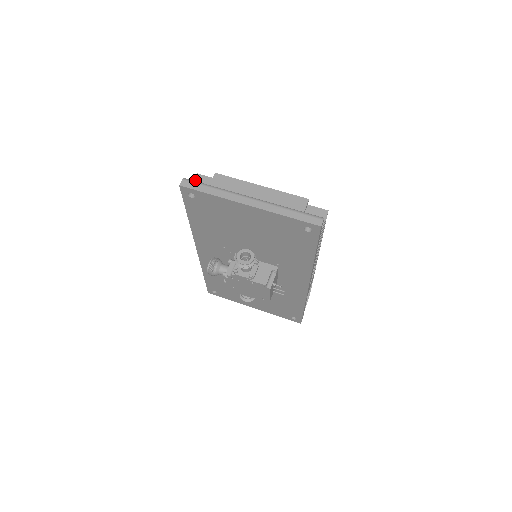
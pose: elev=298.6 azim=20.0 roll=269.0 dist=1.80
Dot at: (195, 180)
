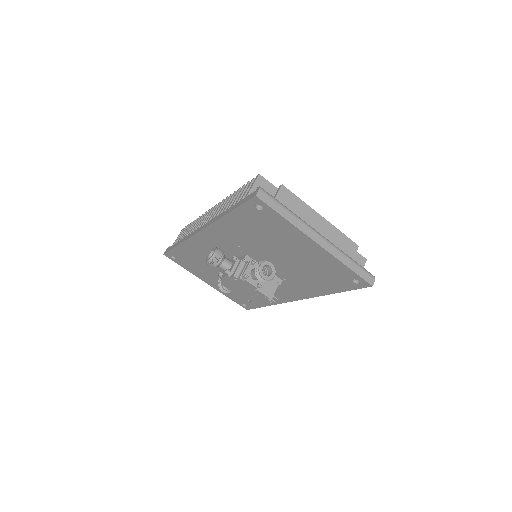
Dot at: (256, 182)
